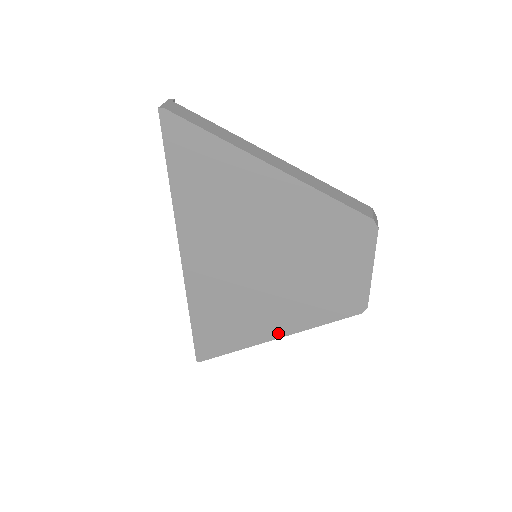
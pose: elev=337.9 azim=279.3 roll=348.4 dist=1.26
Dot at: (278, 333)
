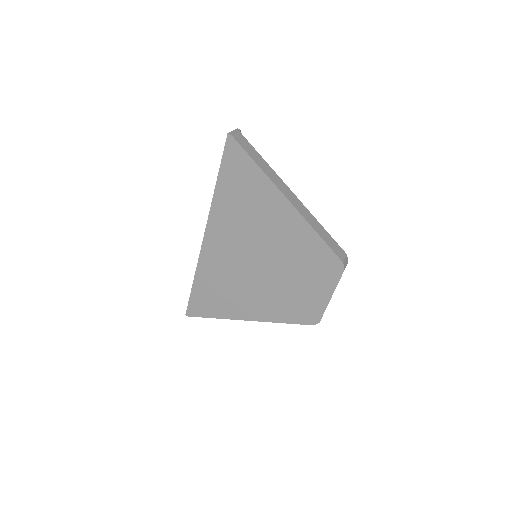
Dot at: (251, 317)
